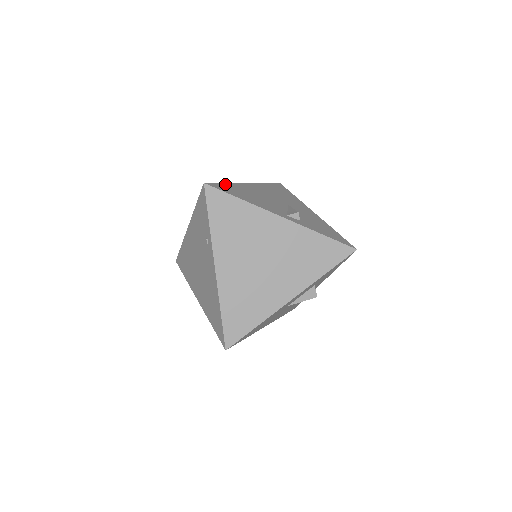
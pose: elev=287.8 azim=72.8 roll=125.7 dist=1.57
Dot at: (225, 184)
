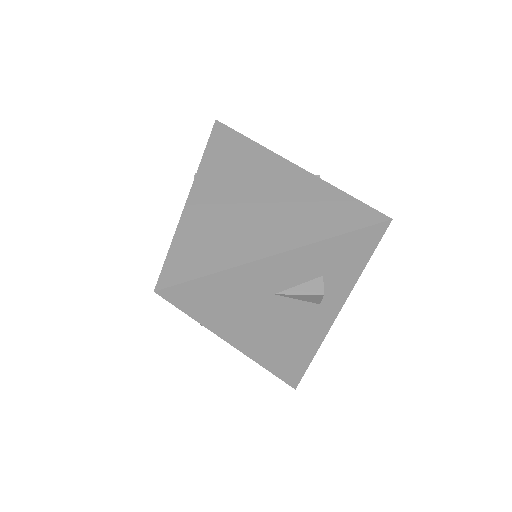
Dot at: occluded
